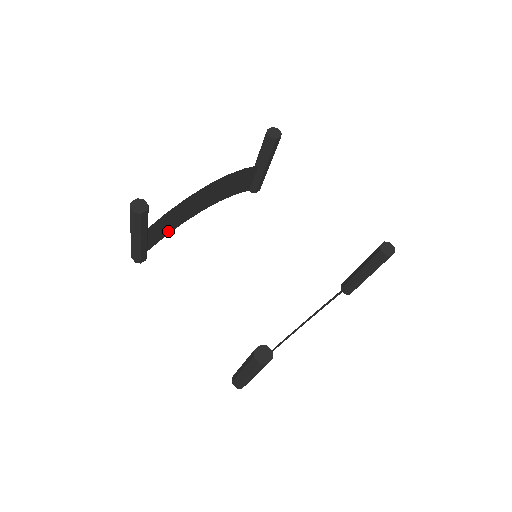
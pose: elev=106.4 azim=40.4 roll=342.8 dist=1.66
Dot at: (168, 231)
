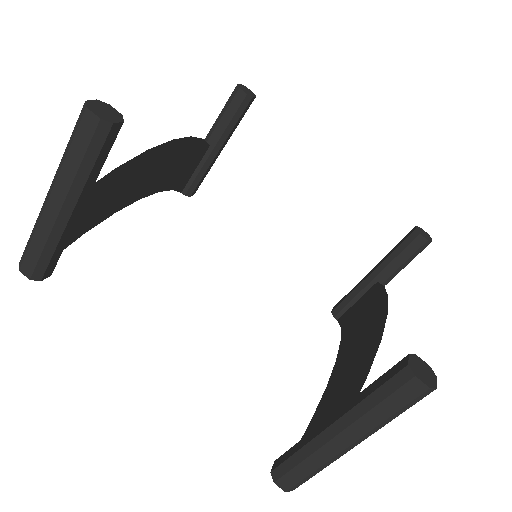
Dot at: (92, 222)
